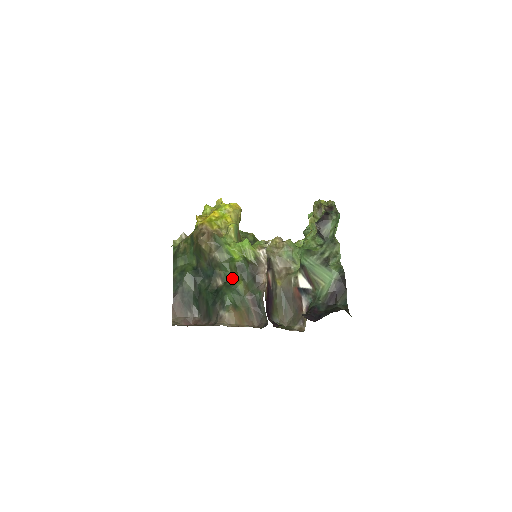
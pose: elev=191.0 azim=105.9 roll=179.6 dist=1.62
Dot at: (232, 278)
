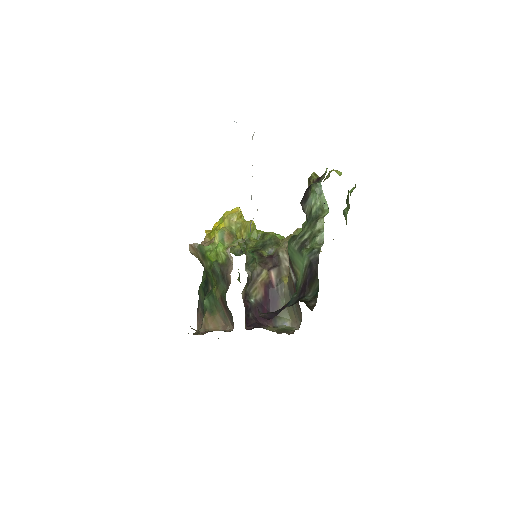
Dot at: (214, 283)
